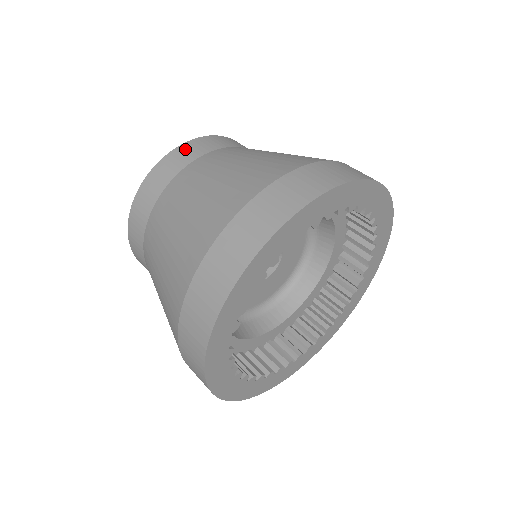
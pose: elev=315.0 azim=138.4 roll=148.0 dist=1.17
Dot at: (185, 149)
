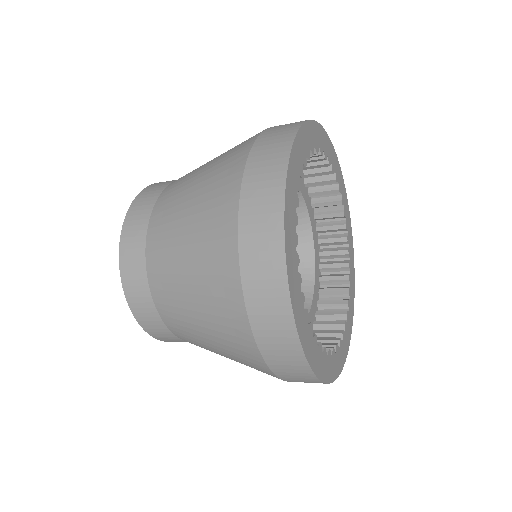
Dot at: occluded
